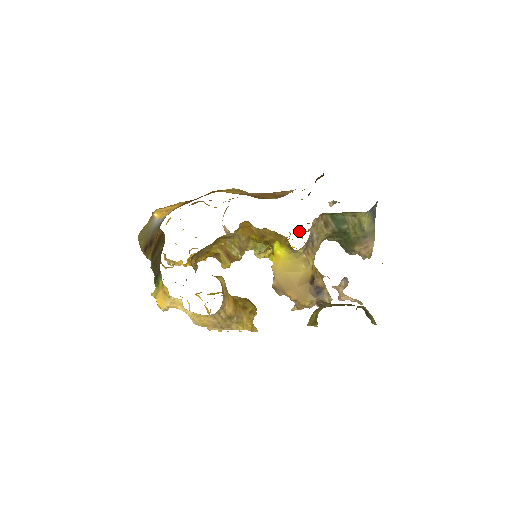
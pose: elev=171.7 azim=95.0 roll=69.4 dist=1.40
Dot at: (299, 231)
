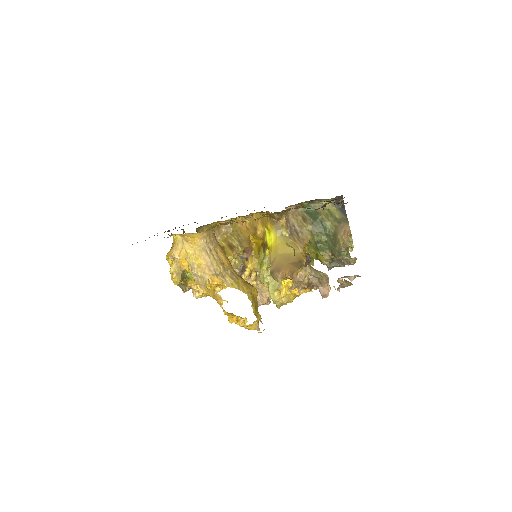
Dot at: occluded
